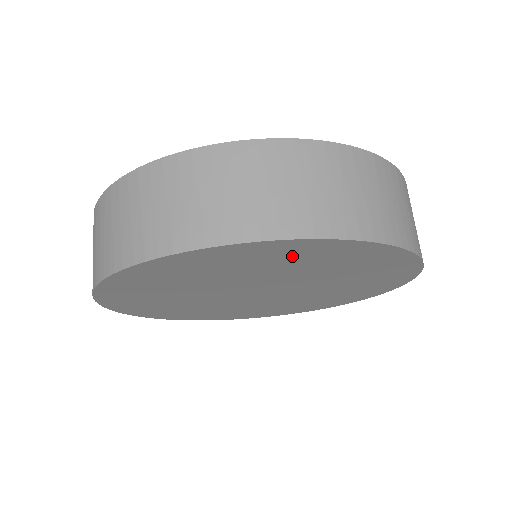
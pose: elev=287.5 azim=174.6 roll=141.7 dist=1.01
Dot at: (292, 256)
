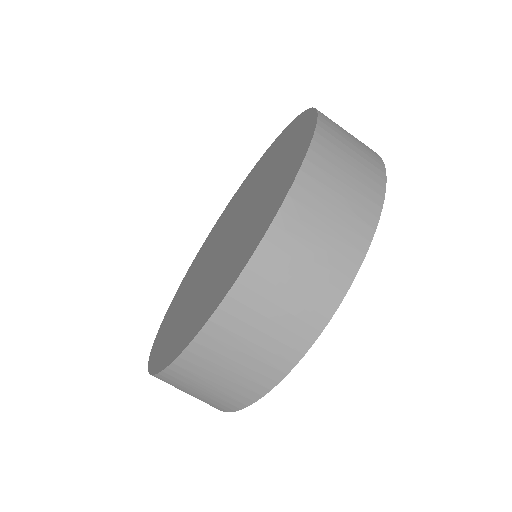
Dot at: occluded
